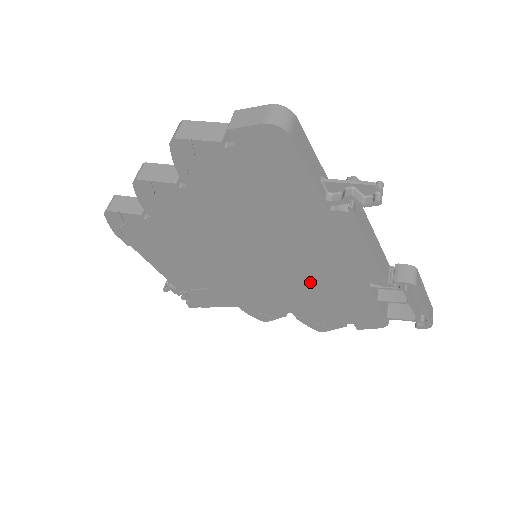
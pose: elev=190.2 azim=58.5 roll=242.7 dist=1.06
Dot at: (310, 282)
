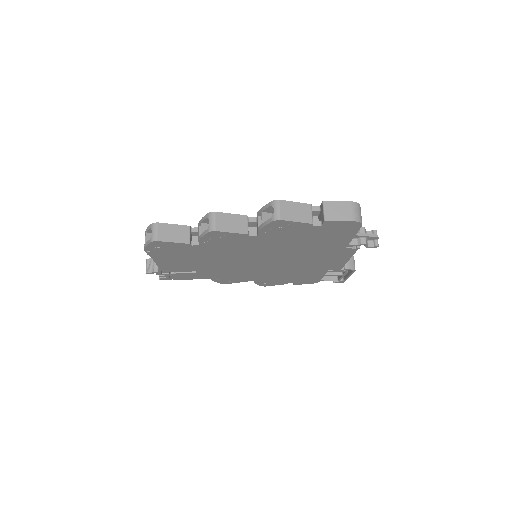
Dot at: (289, 270)
